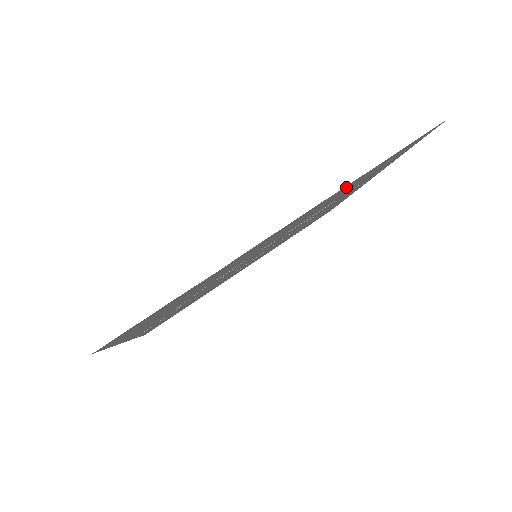
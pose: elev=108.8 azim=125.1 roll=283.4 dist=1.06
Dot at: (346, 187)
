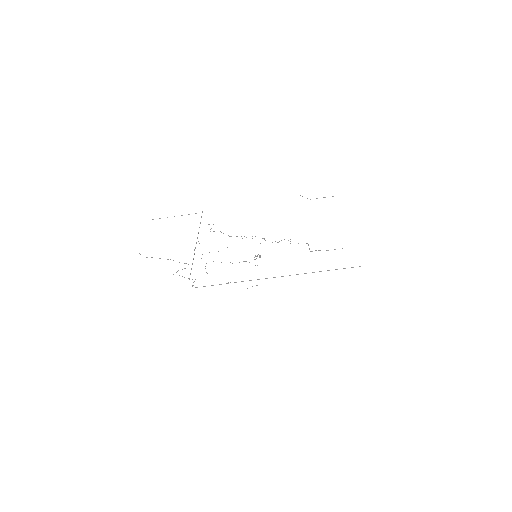
Dot at: occluded
